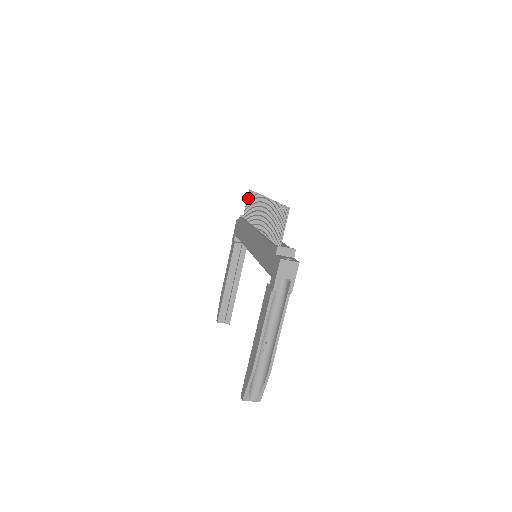
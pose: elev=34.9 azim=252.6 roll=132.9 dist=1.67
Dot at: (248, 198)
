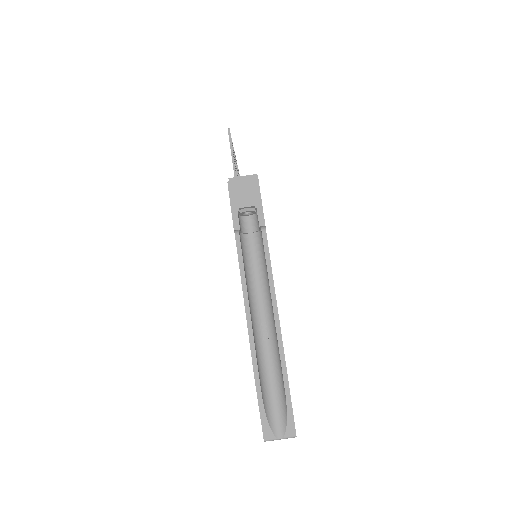
Dot at: occluded
